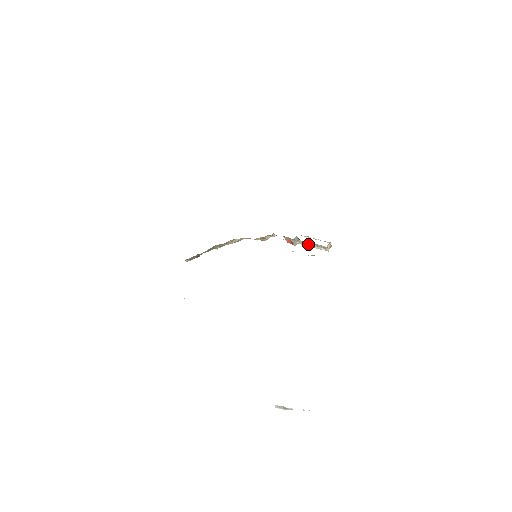
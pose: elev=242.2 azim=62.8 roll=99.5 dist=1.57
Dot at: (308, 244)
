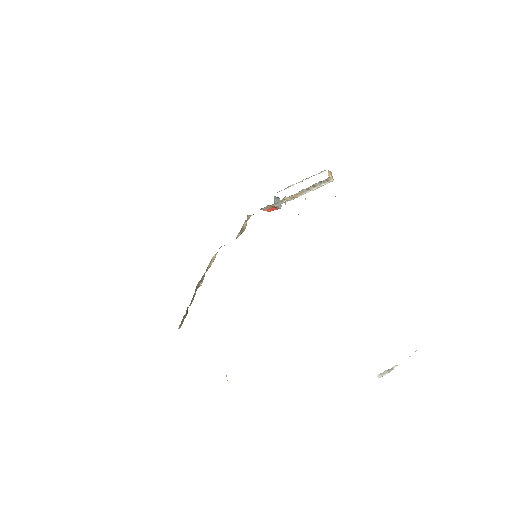
Dot at: (300, 193)
